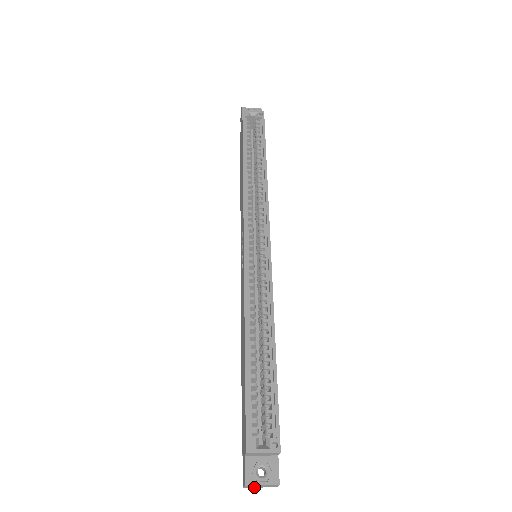
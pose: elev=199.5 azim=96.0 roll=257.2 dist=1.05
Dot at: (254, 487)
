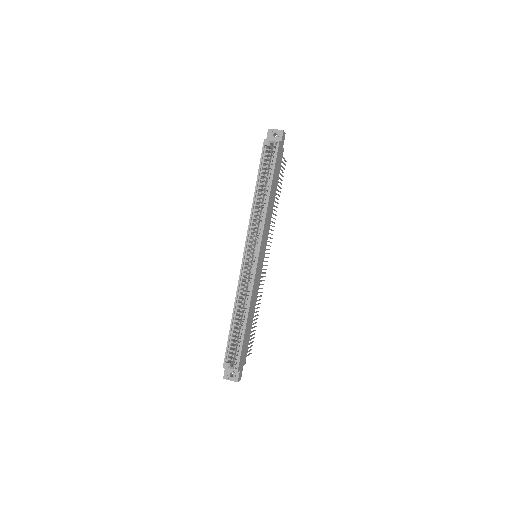
Dot at: occluded
